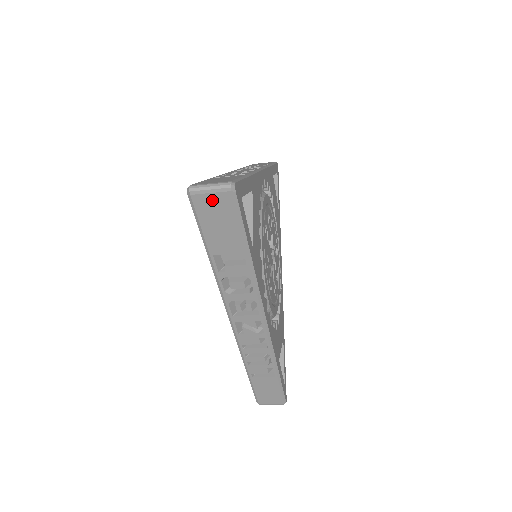
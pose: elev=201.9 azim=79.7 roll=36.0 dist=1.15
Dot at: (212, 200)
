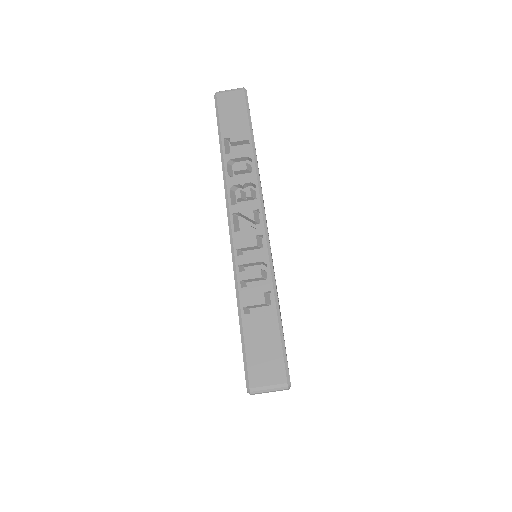
Dot at: (230, 96)
